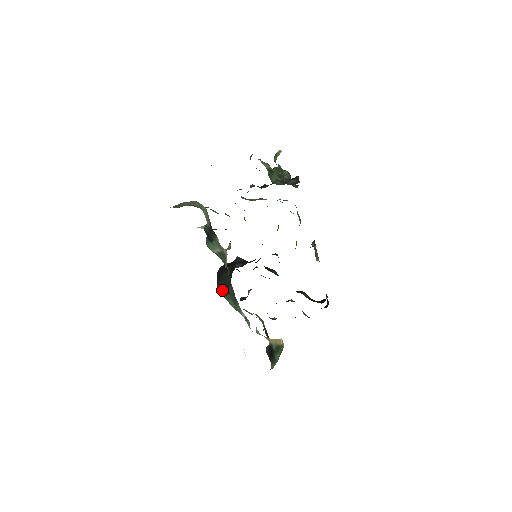
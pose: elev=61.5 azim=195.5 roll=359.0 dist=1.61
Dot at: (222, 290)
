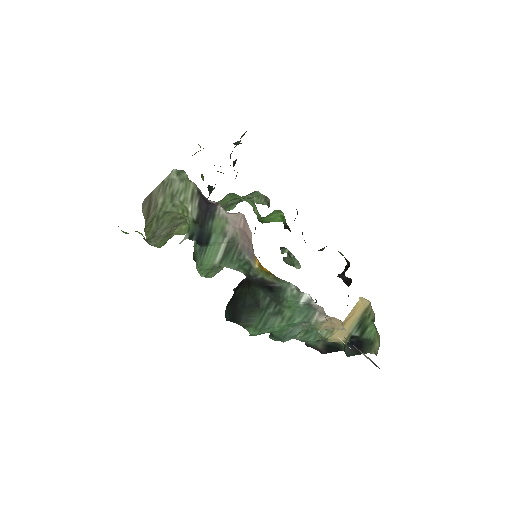
Dot at: (251, 321)
